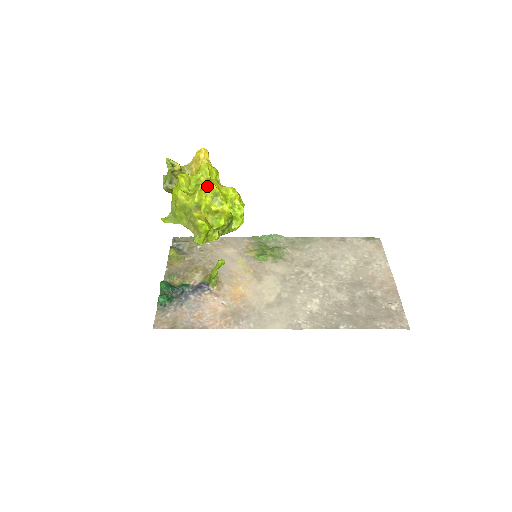
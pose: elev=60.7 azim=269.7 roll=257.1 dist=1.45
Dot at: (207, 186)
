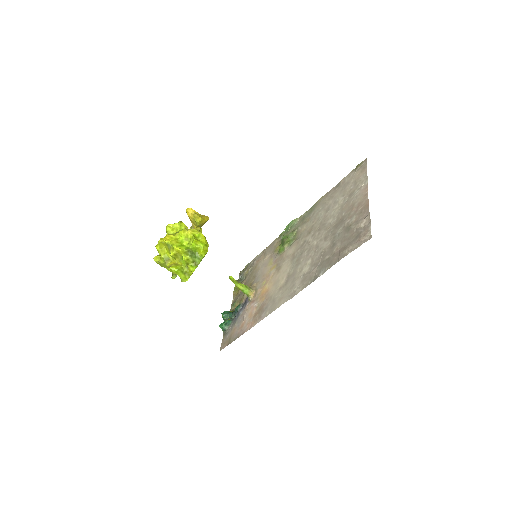
Dot at: (161, 243)
